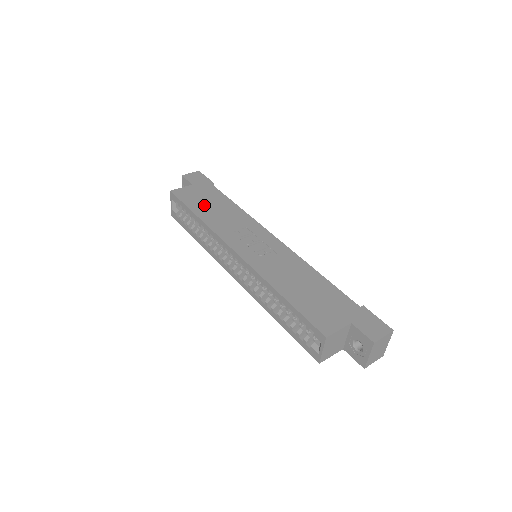
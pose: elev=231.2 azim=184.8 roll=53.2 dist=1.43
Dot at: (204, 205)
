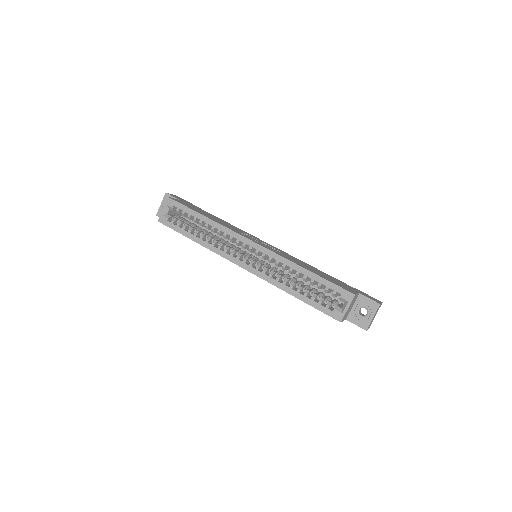
Dot at: (203, 213)
